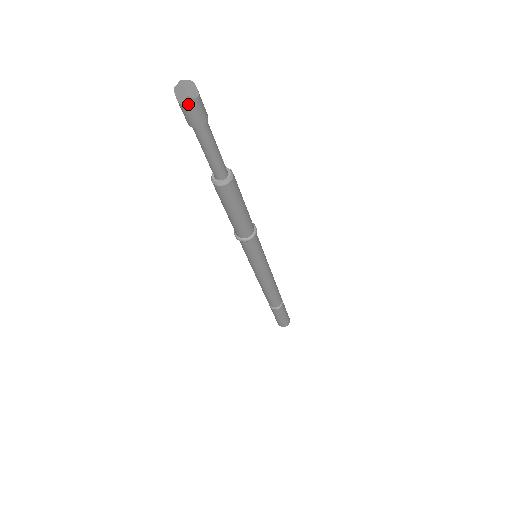
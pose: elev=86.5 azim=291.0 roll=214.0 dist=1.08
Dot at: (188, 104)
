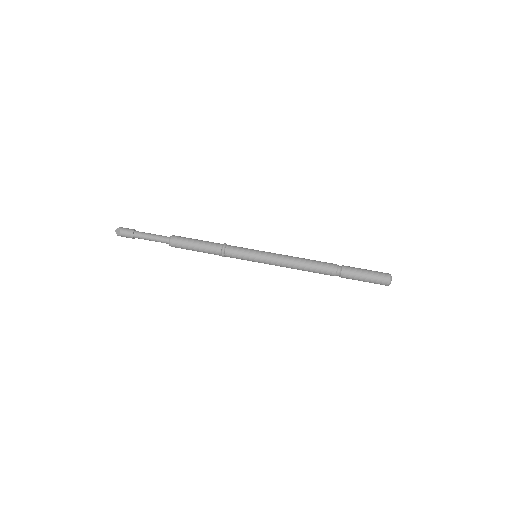
Dot at: (122, 229)
